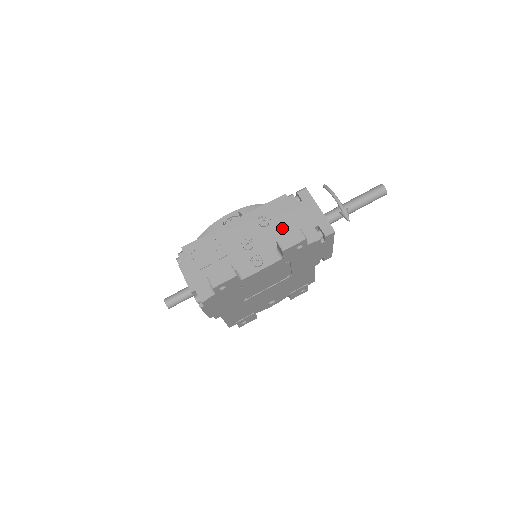
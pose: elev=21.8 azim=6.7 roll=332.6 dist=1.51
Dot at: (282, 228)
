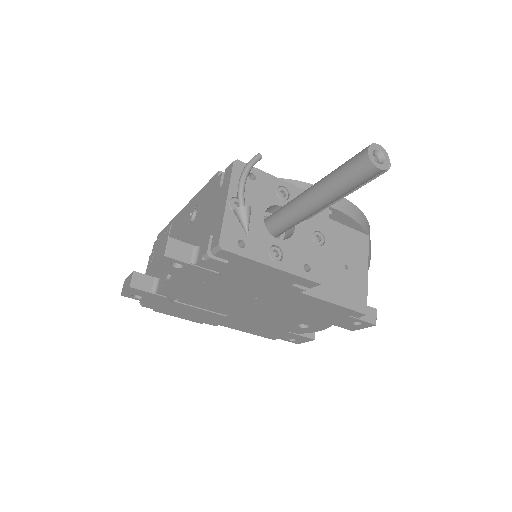
Dot at: (196, 228)
